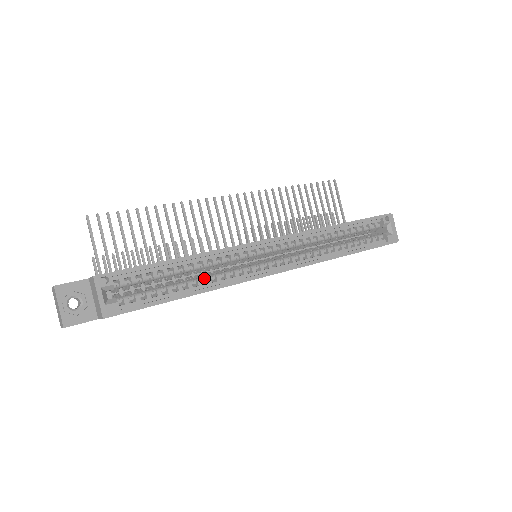
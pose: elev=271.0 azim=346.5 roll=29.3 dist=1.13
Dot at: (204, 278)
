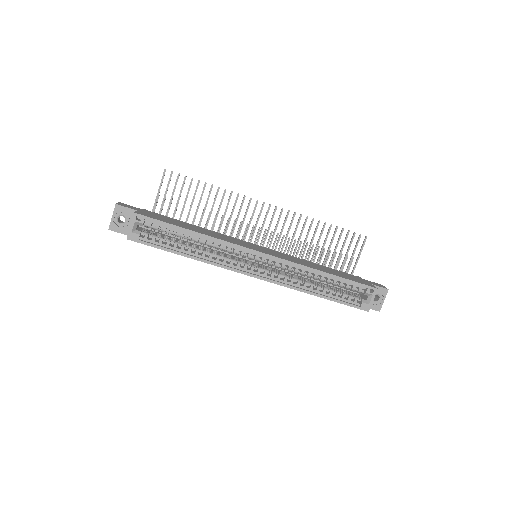
Dot at: (202, 251)
